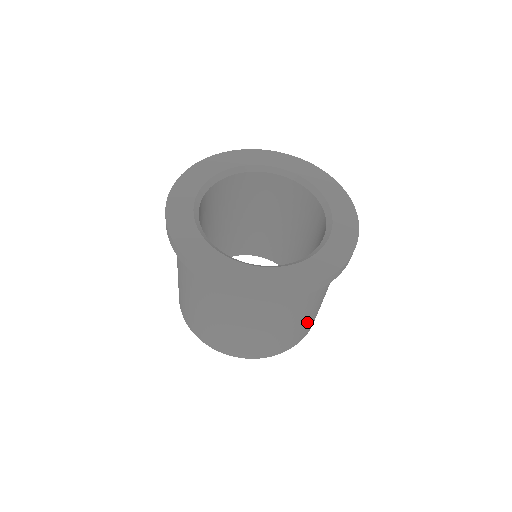
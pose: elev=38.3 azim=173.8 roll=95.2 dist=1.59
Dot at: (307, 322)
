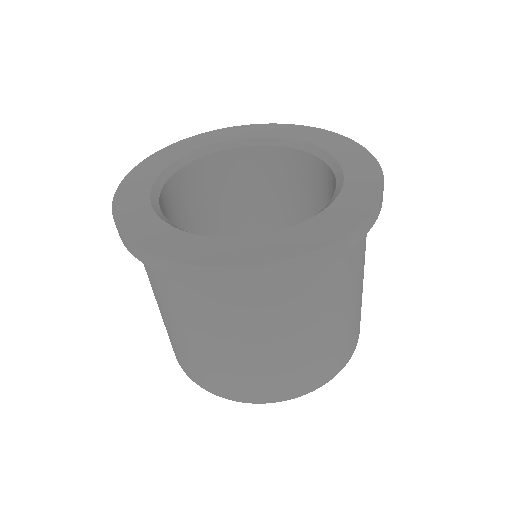
Dot at: (336, 338)
